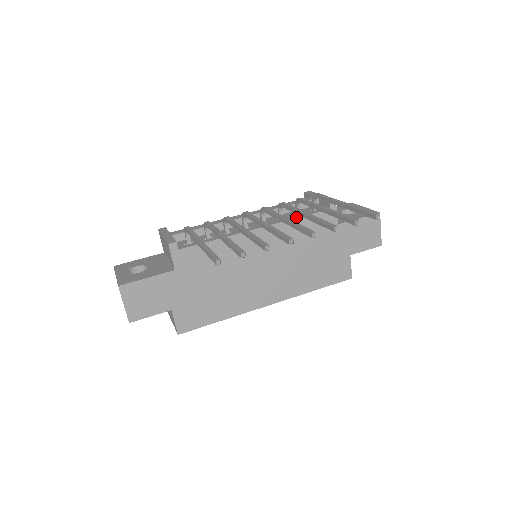
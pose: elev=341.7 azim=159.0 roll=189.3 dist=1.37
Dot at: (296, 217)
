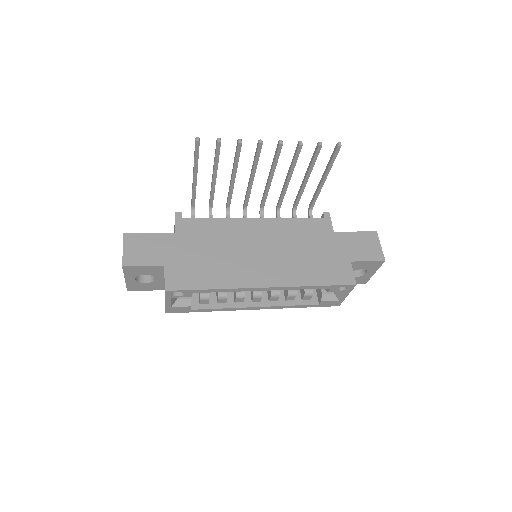
Dot at: (292, 219)
